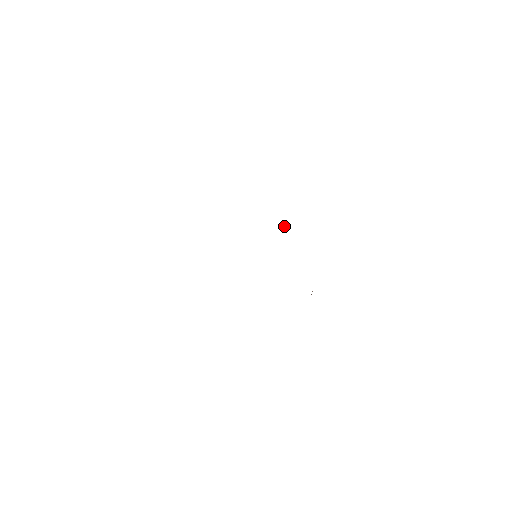
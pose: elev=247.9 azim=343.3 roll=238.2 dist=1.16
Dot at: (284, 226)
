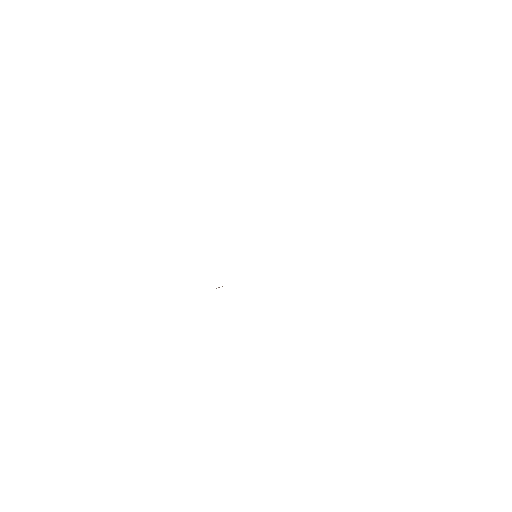
Dot at: occluded
